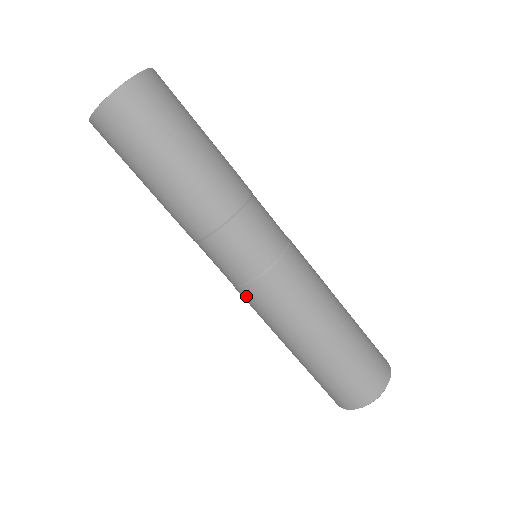
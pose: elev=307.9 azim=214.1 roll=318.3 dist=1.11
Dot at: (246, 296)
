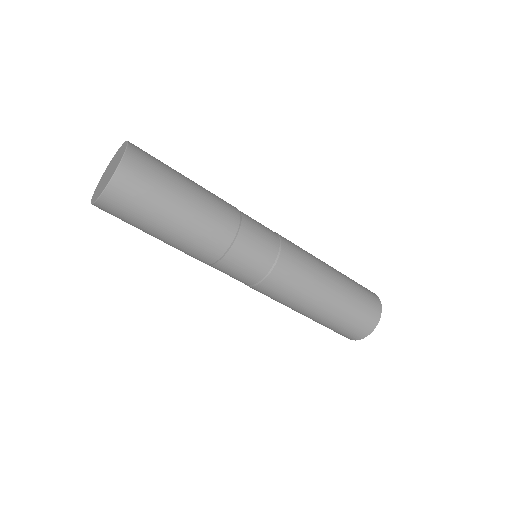
Dot at: (278, 276)
